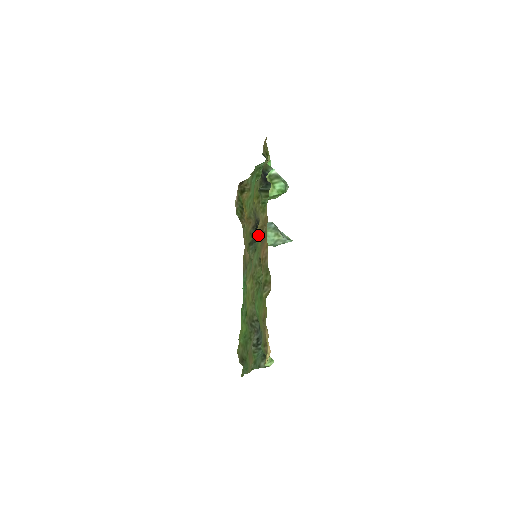
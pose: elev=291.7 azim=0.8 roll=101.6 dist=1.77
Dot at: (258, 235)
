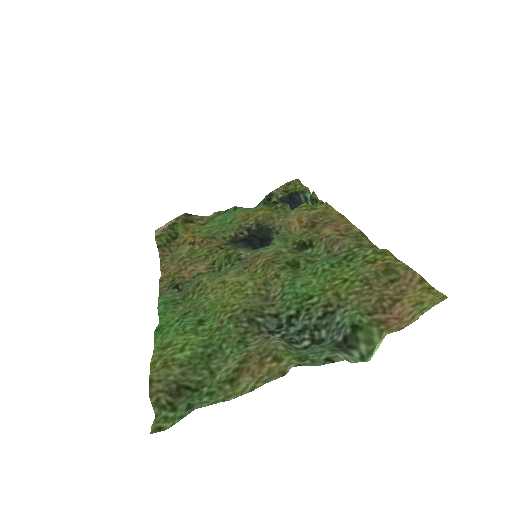
Dot at: (303, 221)
